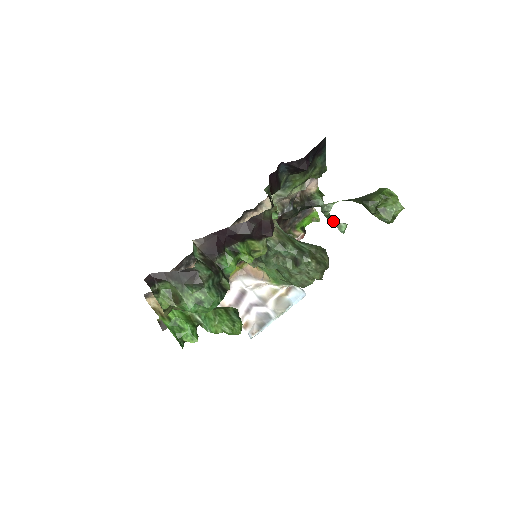
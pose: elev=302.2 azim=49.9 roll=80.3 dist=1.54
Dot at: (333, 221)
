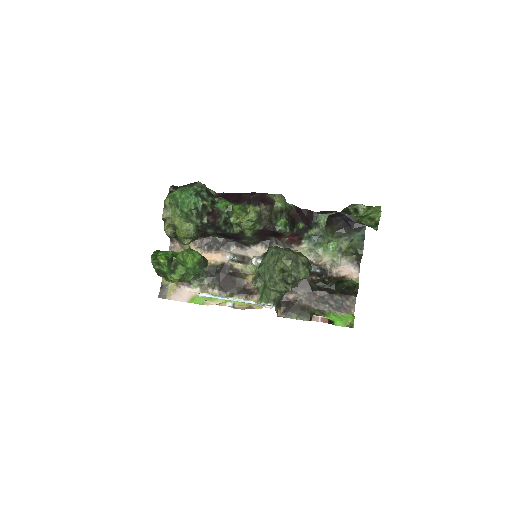
Dot at: (327, 238)
